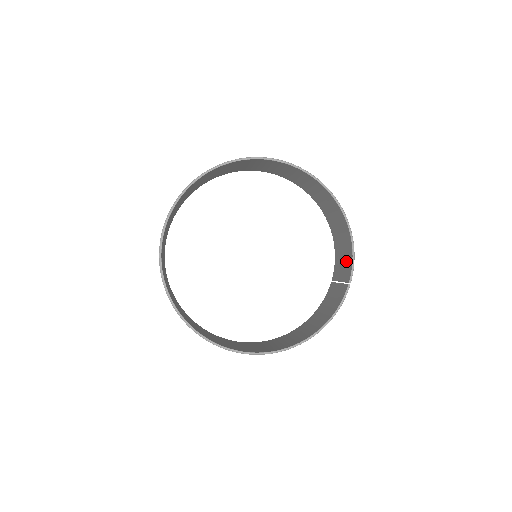
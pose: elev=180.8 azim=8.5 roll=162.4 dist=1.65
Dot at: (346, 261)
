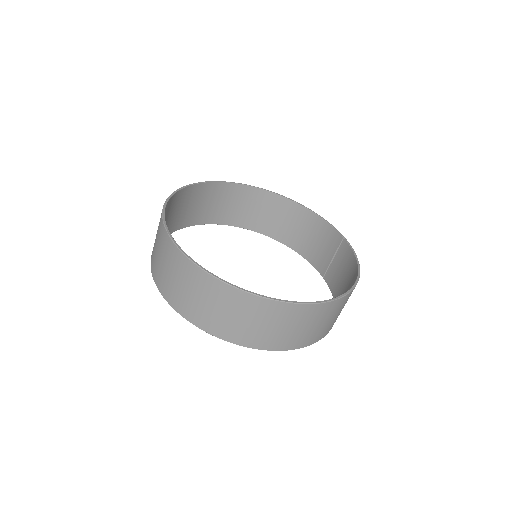
Dot at: (325, 238)
